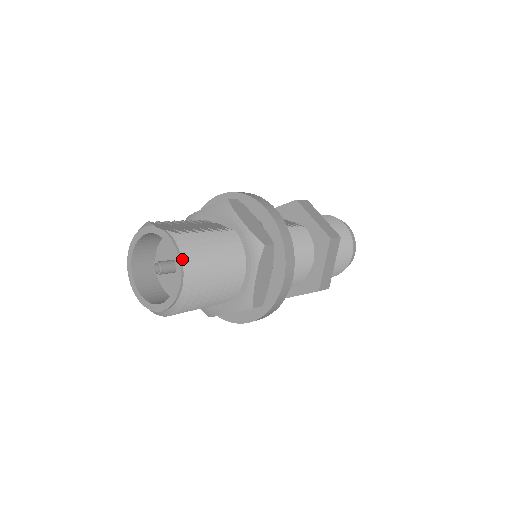
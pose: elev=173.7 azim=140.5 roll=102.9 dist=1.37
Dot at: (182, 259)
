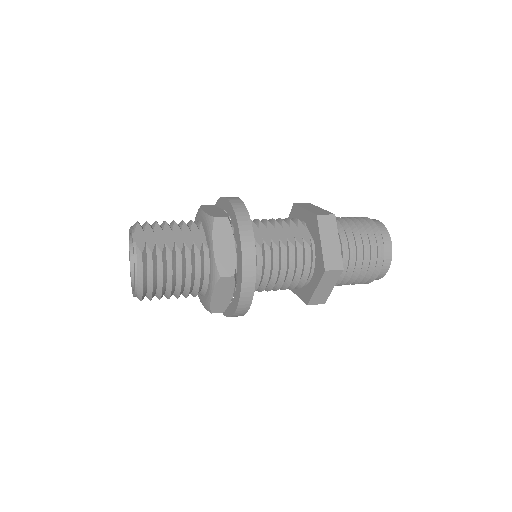
Dot at: (137, 273)
